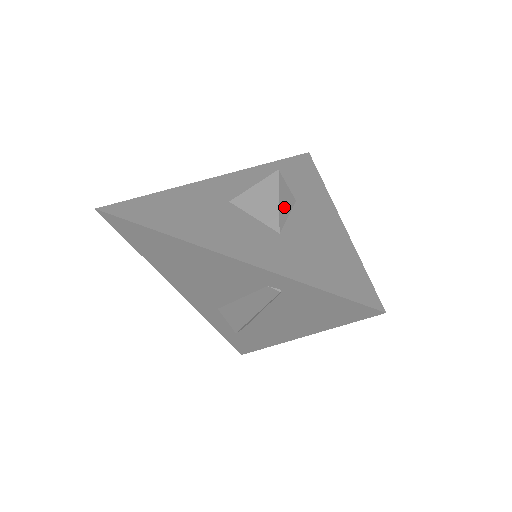
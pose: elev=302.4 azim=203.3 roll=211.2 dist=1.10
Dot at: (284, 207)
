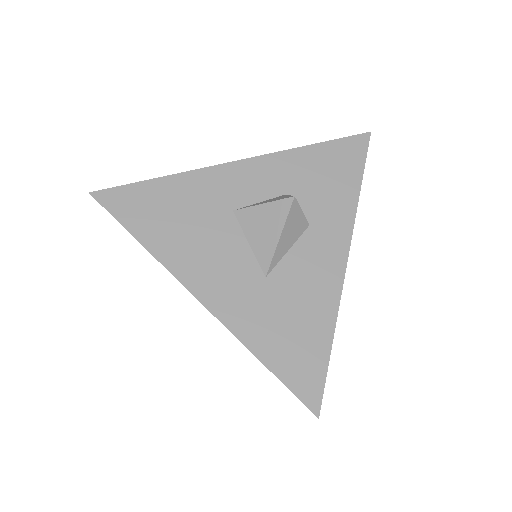
Dot at: (286, 242)
